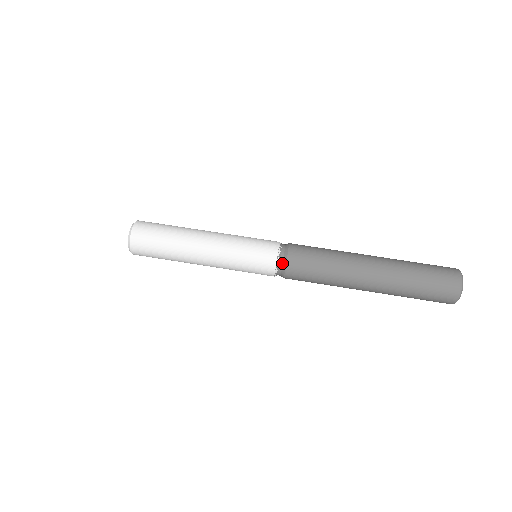
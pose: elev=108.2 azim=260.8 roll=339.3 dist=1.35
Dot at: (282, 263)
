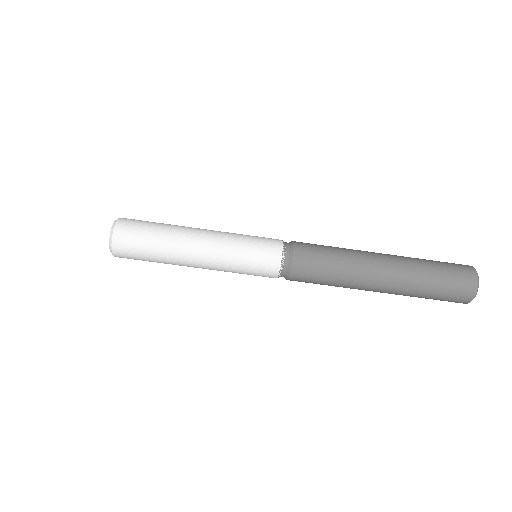
Dot at: (284, 276)
